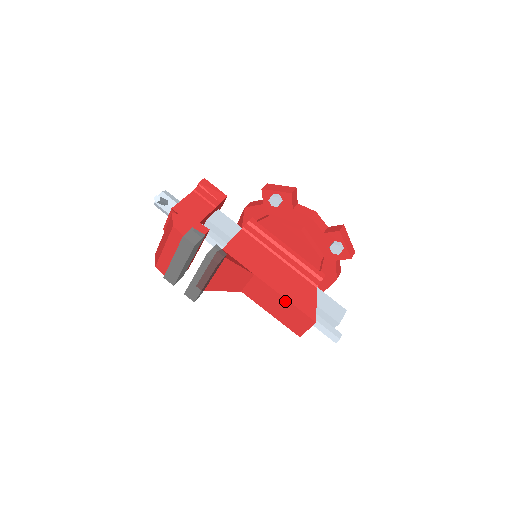
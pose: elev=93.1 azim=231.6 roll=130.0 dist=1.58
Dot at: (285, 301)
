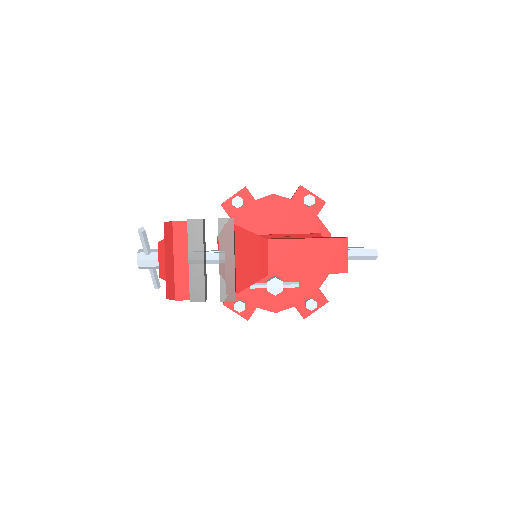
Dot at: (309, 242)
